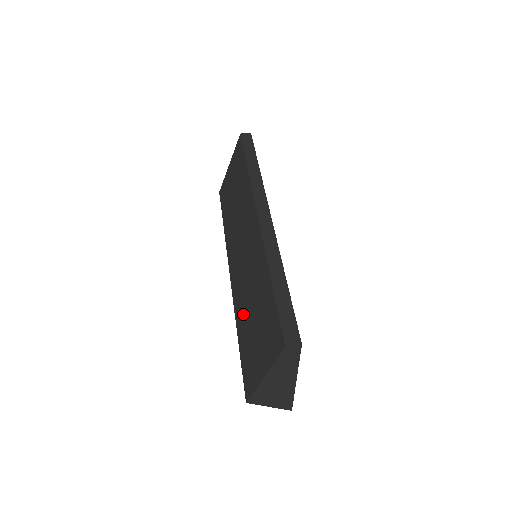
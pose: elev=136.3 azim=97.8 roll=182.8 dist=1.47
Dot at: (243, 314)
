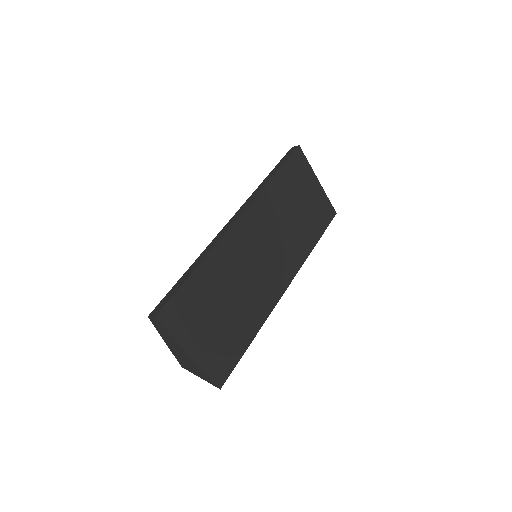
Dot at: occluded
